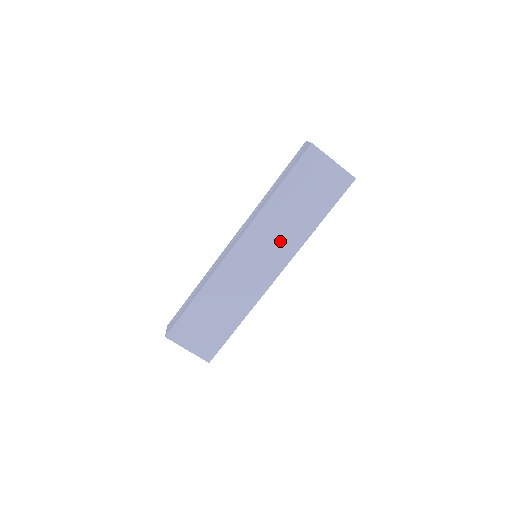
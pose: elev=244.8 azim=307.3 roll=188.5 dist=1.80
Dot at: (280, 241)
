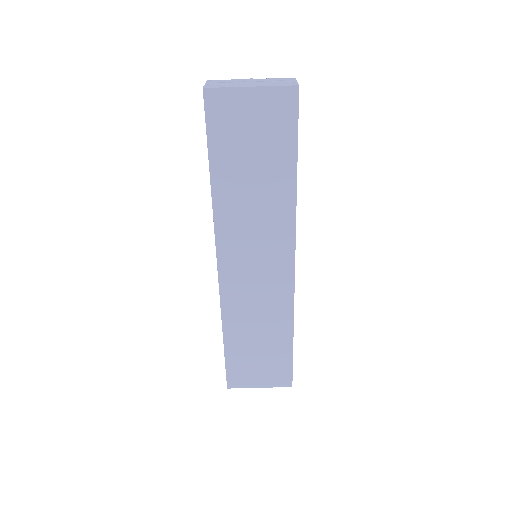
Dot at: (265, 229)
